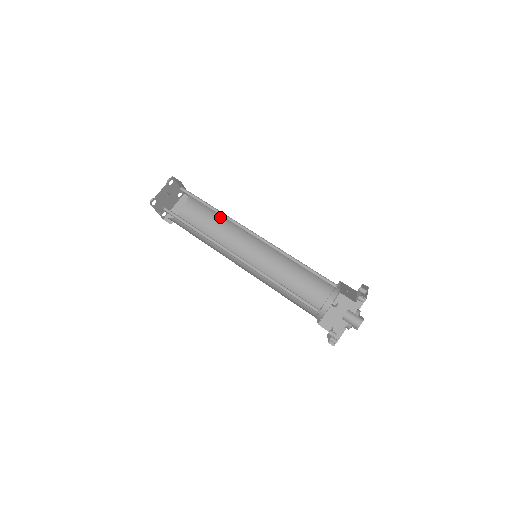
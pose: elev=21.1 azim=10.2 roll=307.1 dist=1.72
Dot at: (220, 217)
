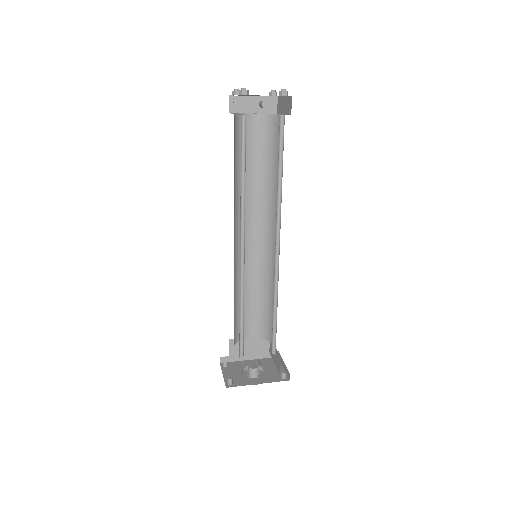
Dot at: (275, 177)
